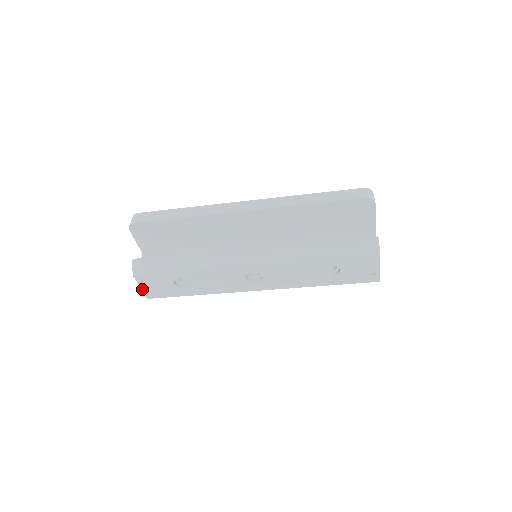
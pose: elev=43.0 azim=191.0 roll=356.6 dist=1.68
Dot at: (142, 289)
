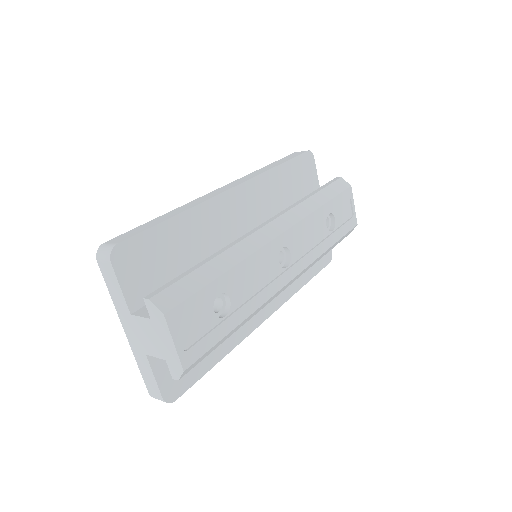
Dot at: (176, 347)
